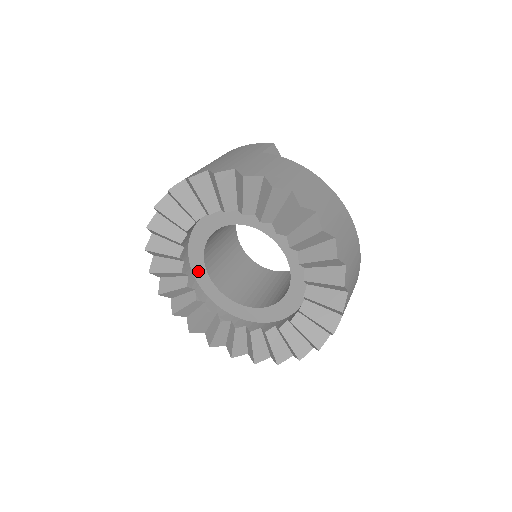
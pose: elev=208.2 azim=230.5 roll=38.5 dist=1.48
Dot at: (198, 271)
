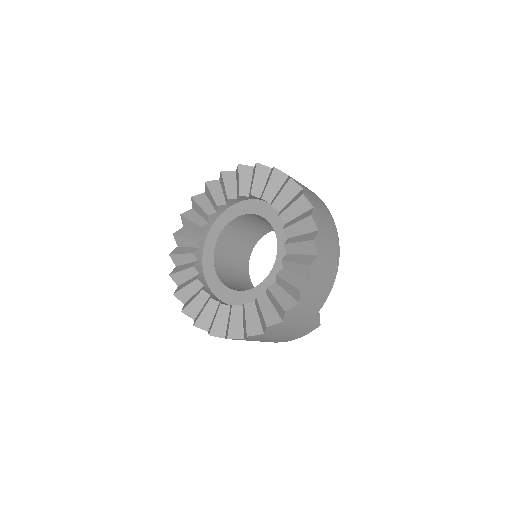
Dot at: (208, 249)
